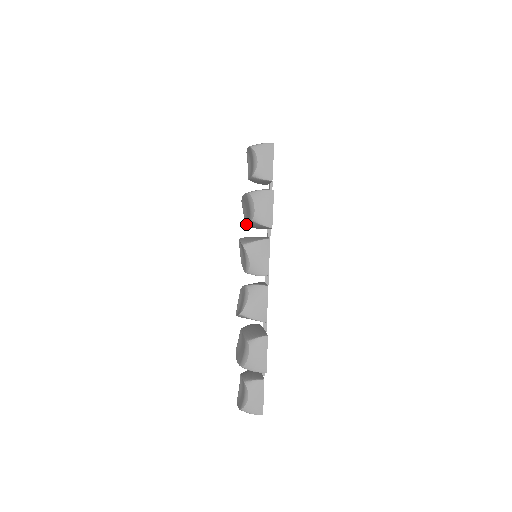
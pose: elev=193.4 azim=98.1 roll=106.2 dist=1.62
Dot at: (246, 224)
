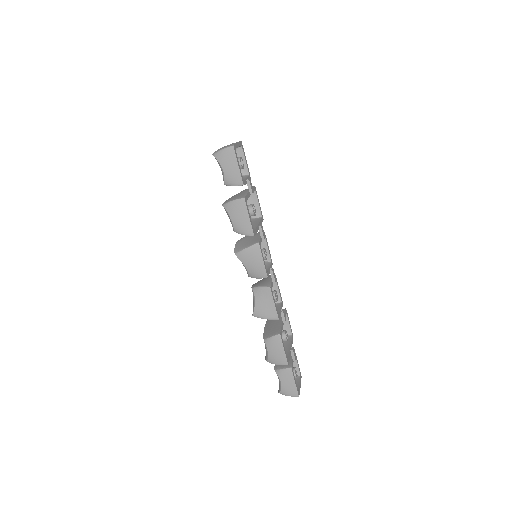
Dot at: occluded
